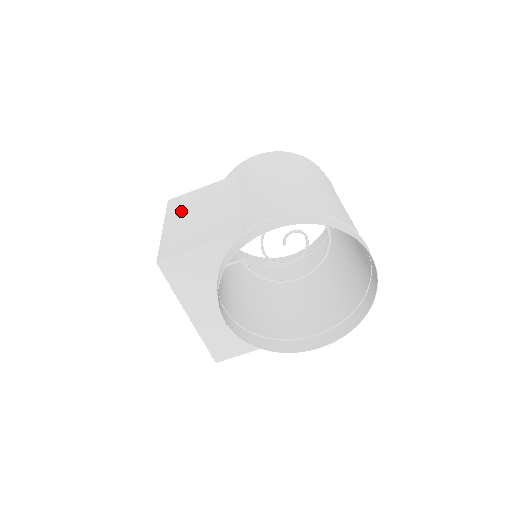
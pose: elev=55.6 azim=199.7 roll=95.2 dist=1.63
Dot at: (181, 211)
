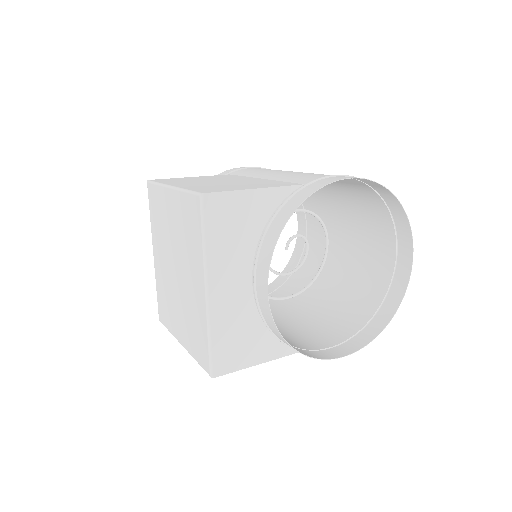
Dot at: (183, 181)
